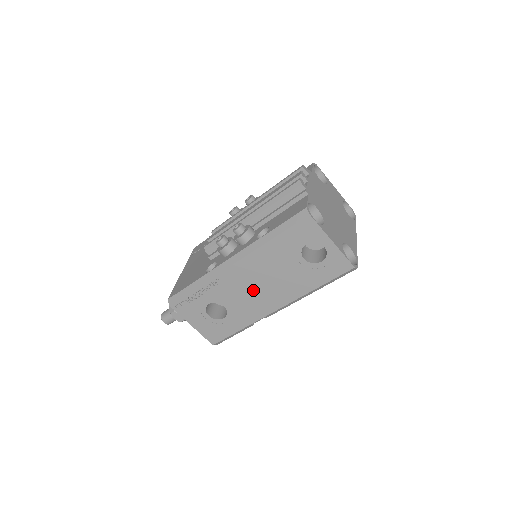
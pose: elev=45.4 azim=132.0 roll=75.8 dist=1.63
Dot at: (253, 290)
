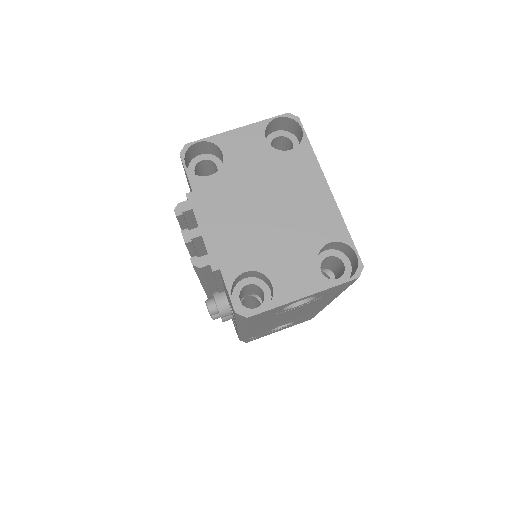
Dot at: (288, 319)
